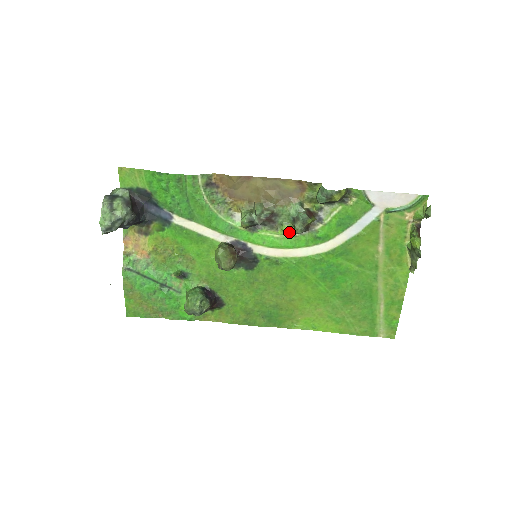
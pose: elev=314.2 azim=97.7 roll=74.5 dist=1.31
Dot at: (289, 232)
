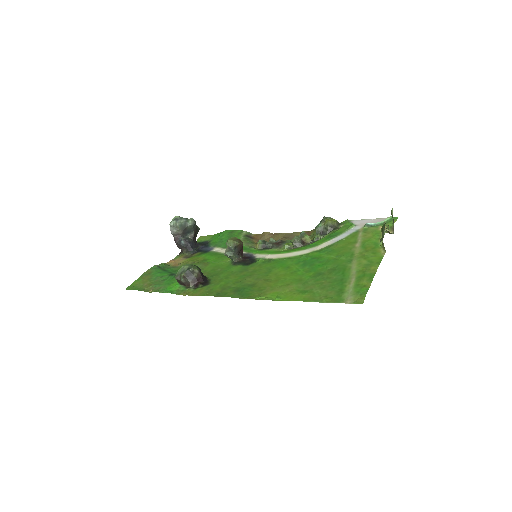
Dot at: (288, 246)
